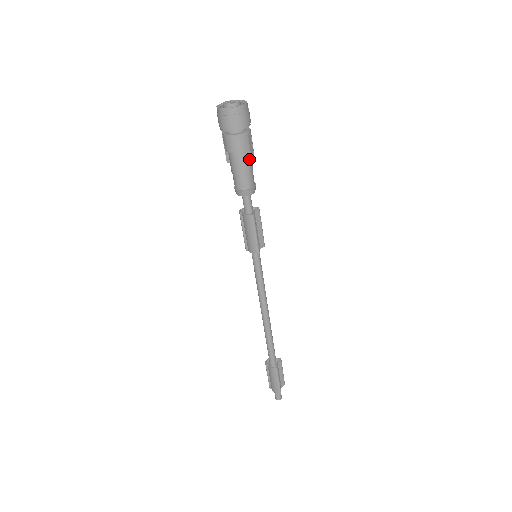
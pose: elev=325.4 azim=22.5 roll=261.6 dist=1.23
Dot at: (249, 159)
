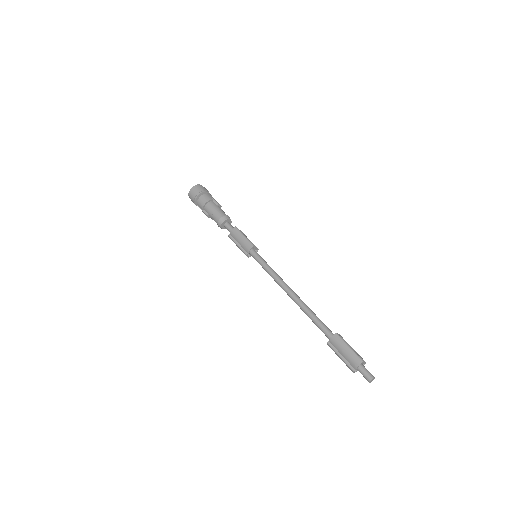
Dot at: (216, 203)
